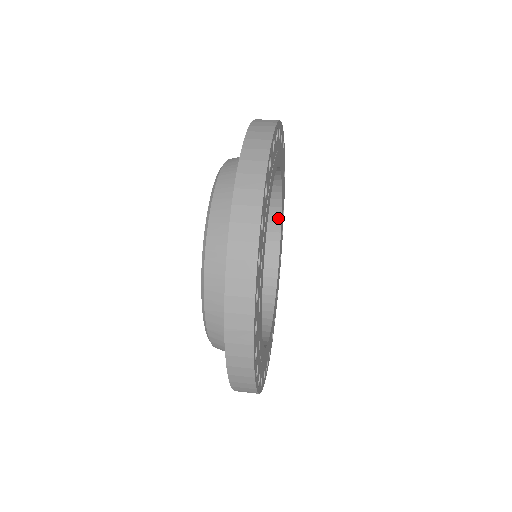
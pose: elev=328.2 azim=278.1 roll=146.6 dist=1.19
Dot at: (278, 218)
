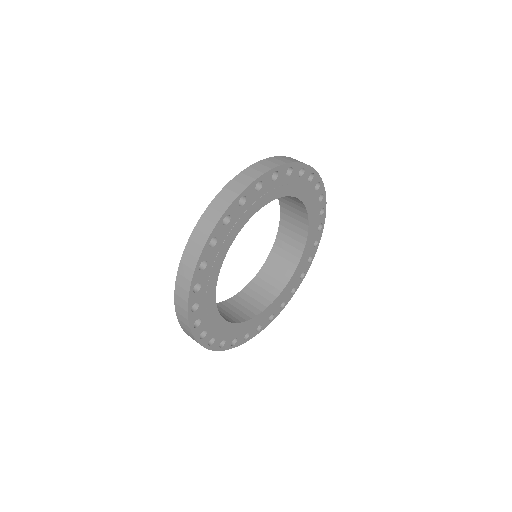
Dot at: (294, 267)
